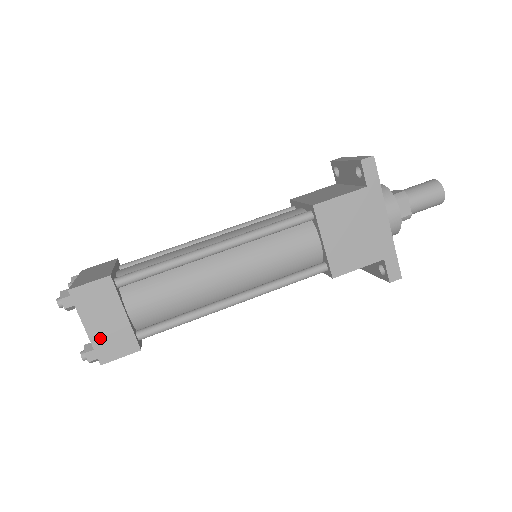
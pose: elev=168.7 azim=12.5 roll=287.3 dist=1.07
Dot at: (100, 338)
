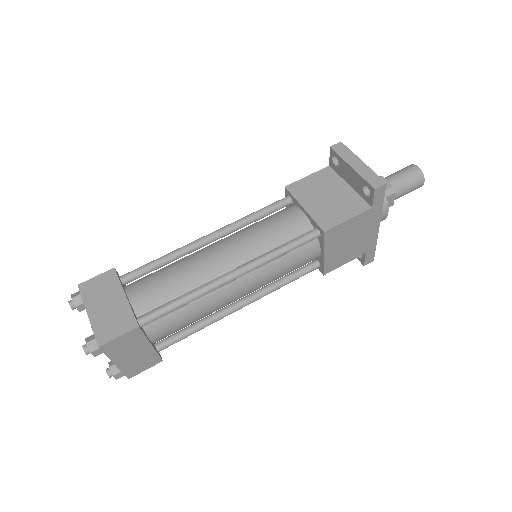
Dot at: (128, 365)
